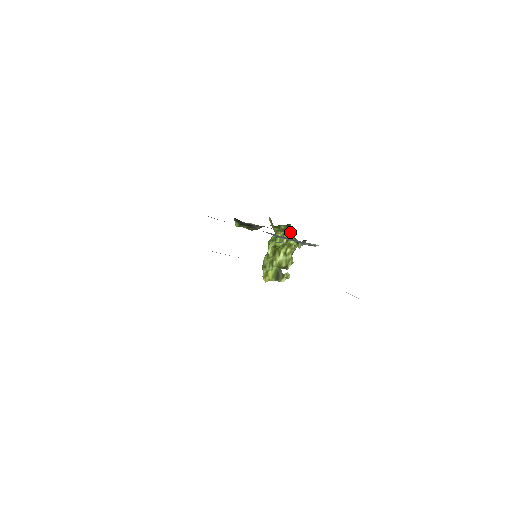
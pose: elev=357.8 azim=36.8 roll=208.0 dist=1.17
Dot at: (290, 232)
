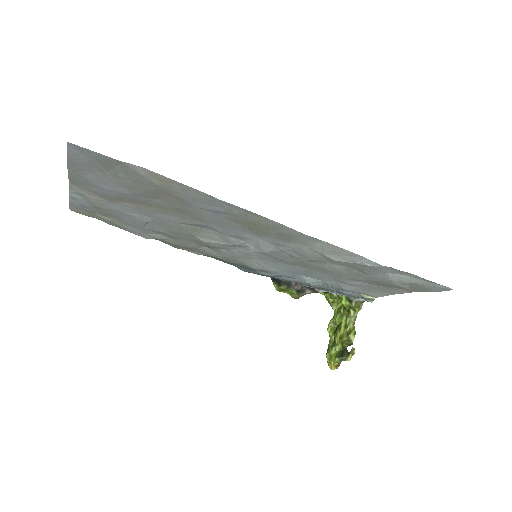
Dot at: occluded
